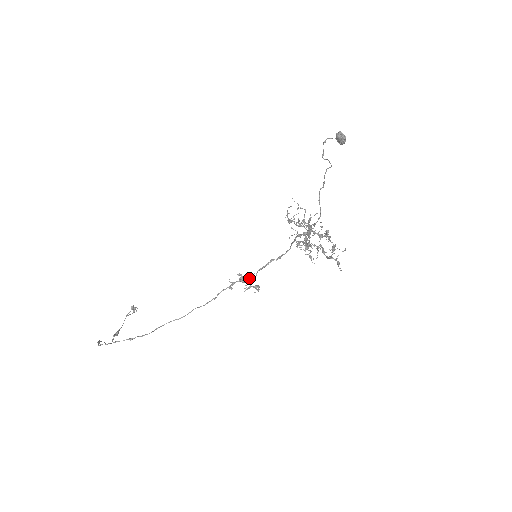
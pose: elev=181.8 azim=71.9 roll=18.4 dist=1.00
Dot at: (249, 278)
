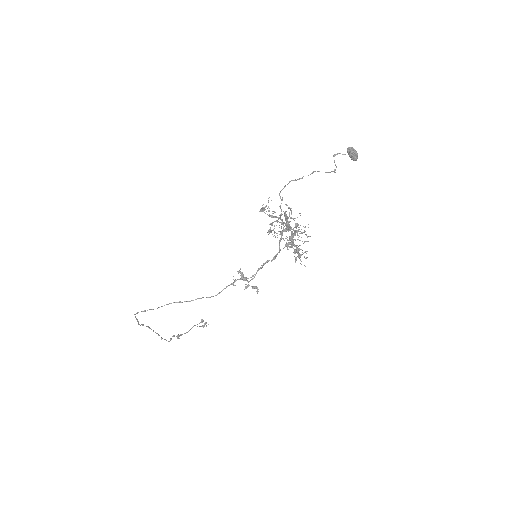
Dot at: occluded
